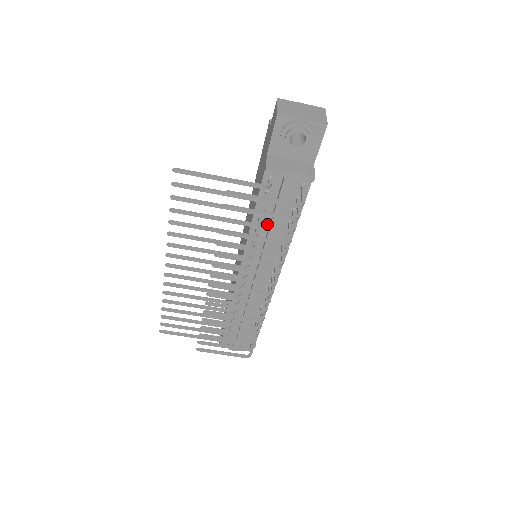
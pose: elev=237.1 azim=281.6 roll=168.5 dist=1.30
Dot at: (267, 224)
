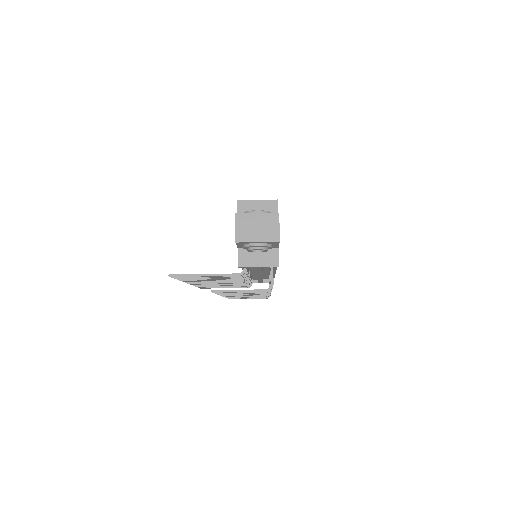
Dot at: (254, 267)
